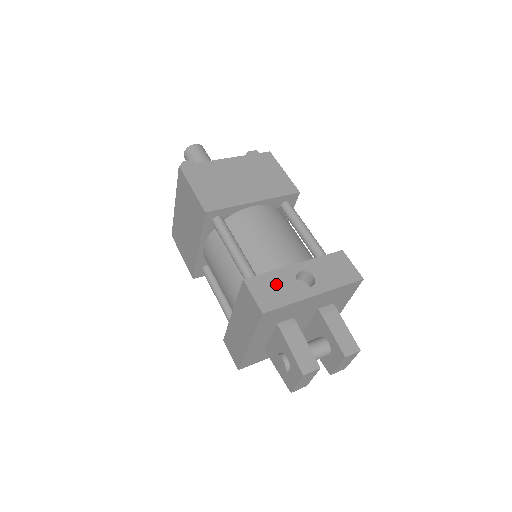
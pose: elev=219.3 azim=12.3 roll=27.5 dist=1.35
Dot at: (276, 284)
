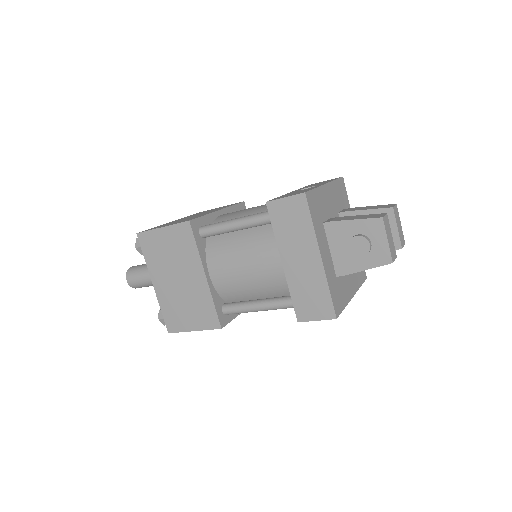
Dot at: occluded
